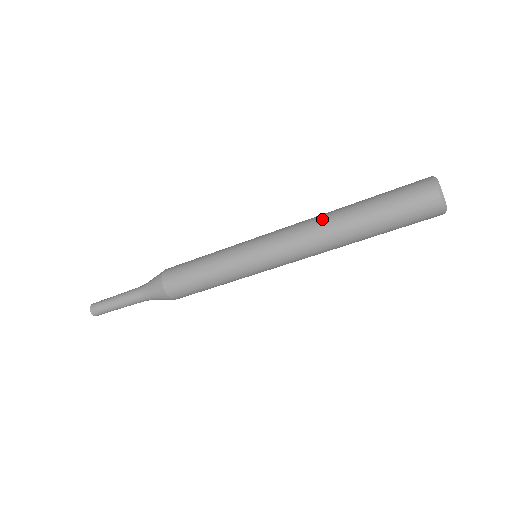
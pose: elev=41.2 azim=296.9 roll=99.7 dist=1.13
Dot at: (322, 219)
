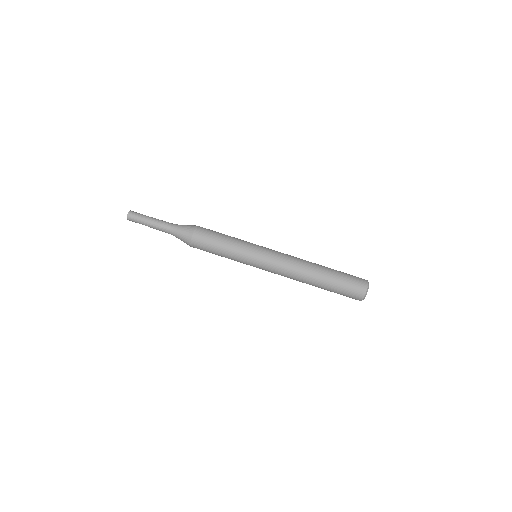
Dot at: (306, 261)
